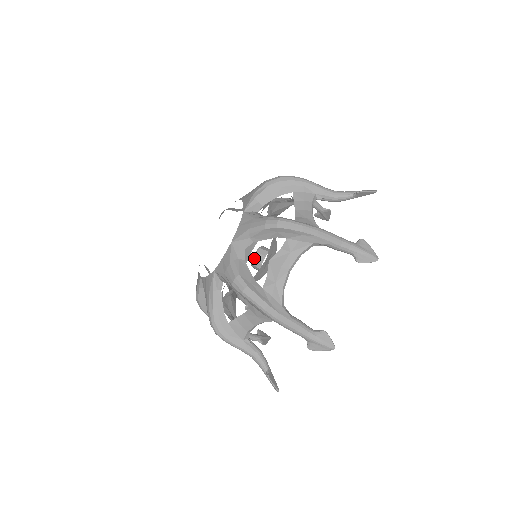
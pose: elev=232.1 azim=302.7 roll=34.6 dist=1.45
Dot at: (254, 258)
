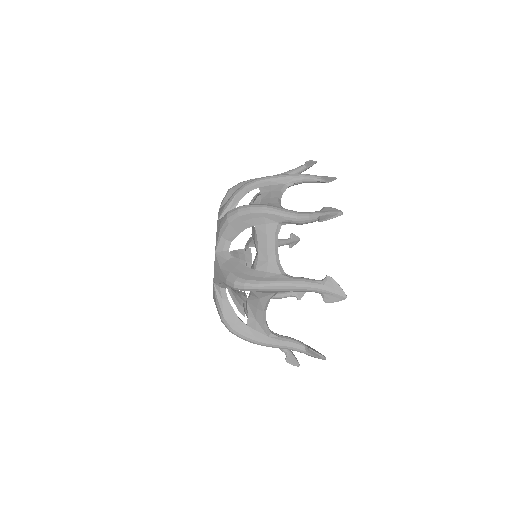
Dot at: occluded
